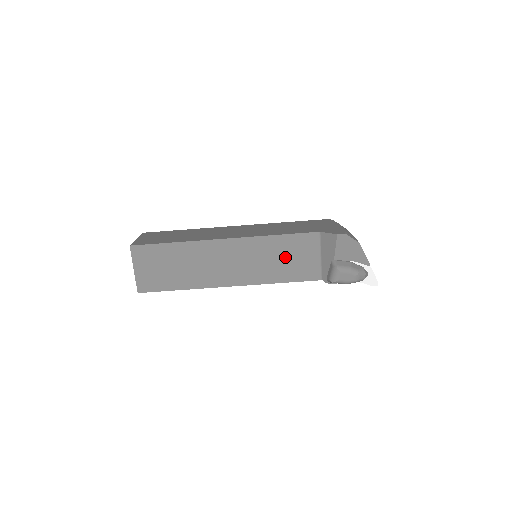
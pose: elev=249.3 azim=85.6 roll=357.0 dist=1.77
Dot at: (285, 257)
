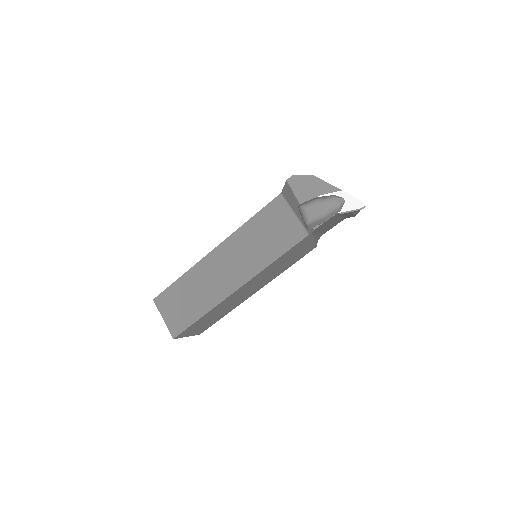
Dot at: (266, 234)
